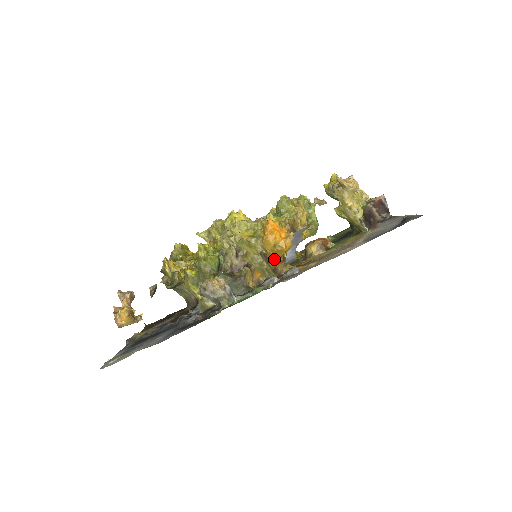
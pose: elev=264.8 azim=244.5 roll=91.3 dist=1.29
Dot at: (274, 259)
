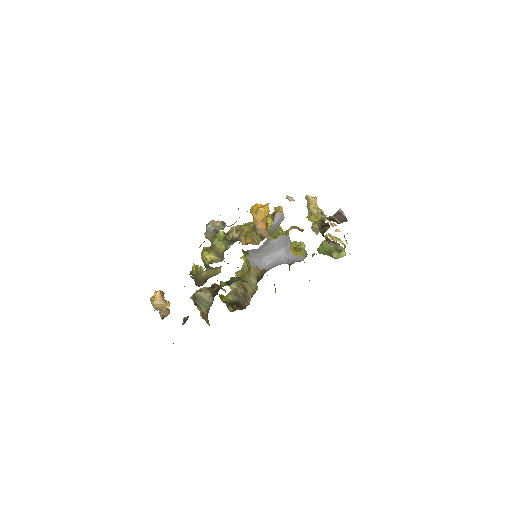
Dot at: (259, 226)
